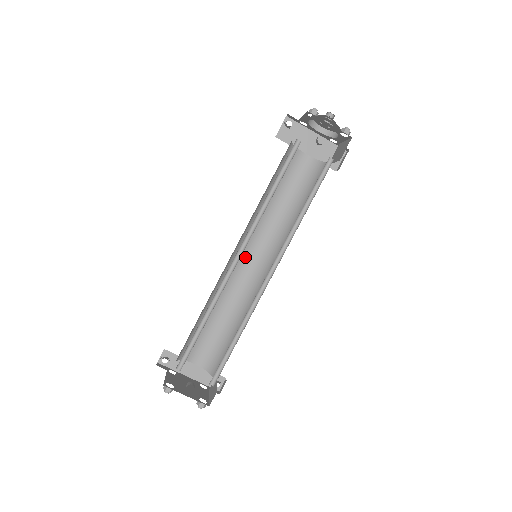
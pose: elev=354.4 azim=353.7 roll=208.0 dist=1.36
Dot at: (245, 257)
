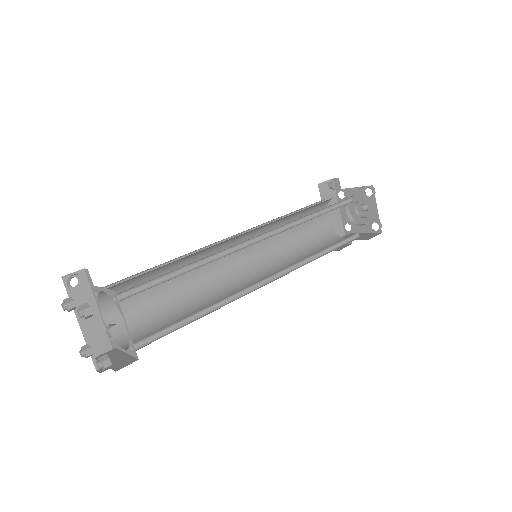
Dot at: occluded
